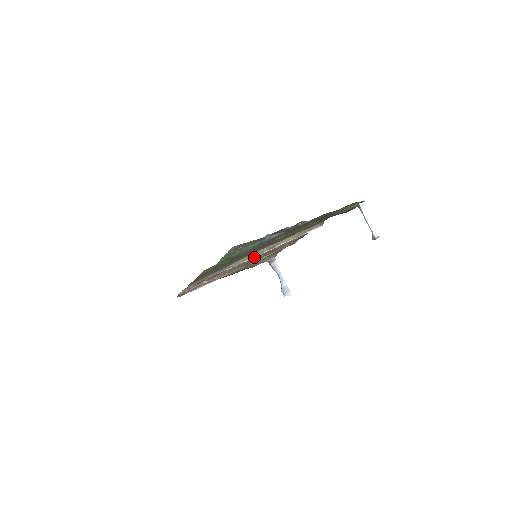
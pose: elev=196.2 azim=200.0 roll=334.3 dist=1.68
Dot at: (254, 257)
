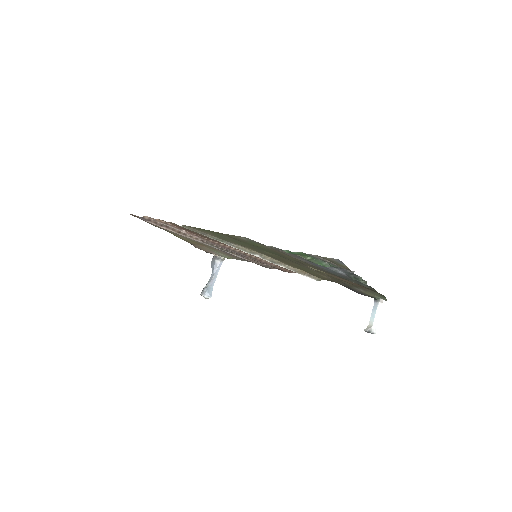
Dot at: (242, 252)
